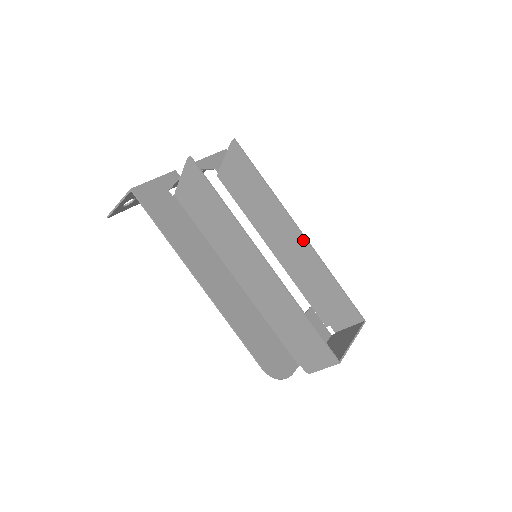
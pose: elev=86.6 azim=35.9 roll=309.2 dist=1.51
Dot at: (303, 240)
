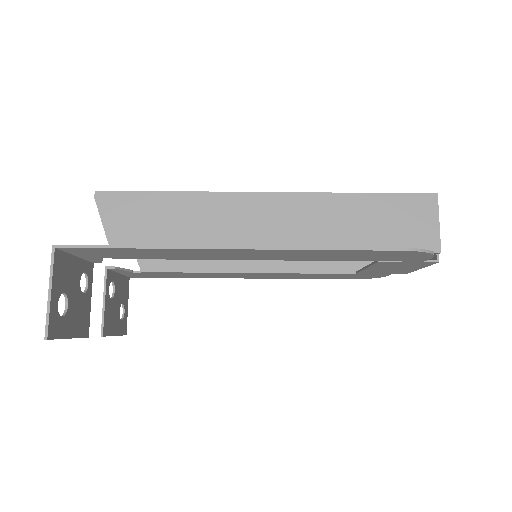
Dot at: occluded
